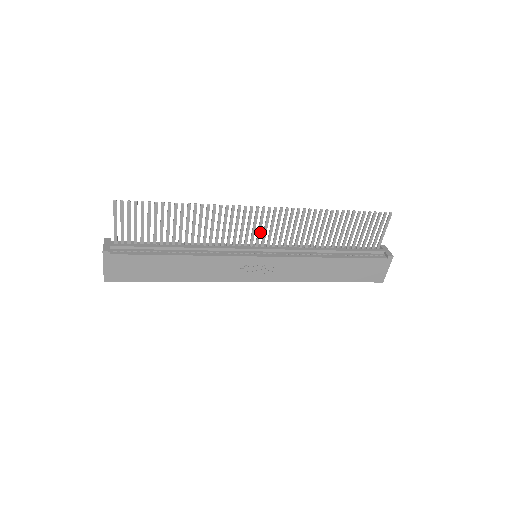
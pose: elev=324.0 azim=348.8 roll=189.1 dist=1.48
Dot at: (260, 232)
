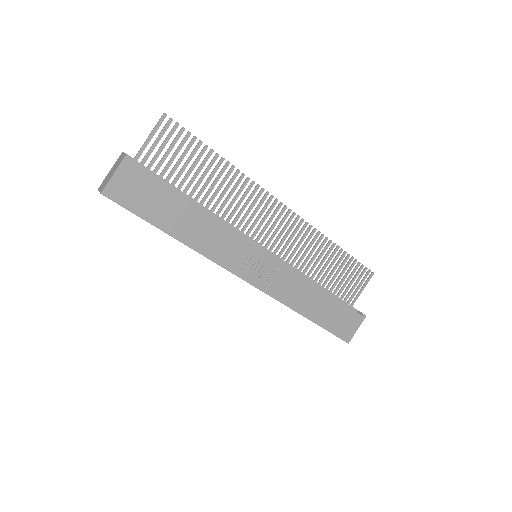
Dot at: (270, 232)
